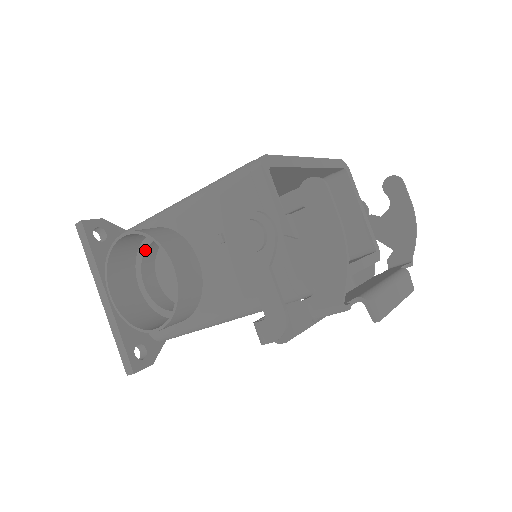
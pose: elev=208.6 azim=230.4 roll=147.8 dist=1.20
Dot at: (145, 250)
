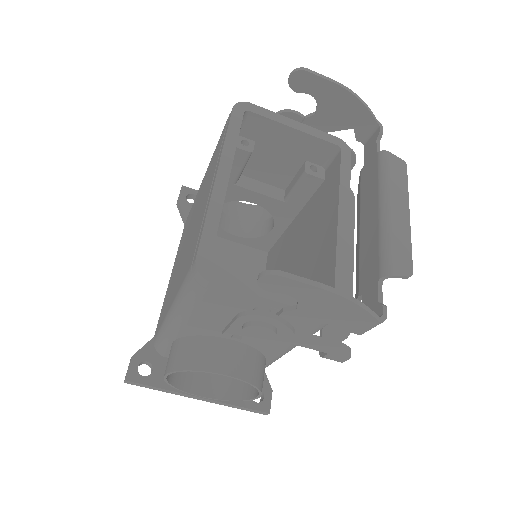
Dot at: occluded
